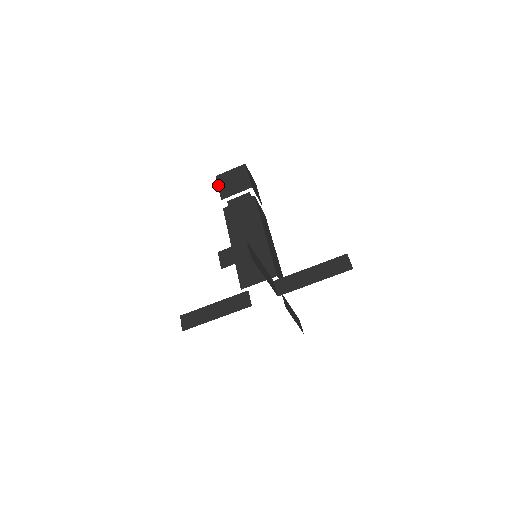
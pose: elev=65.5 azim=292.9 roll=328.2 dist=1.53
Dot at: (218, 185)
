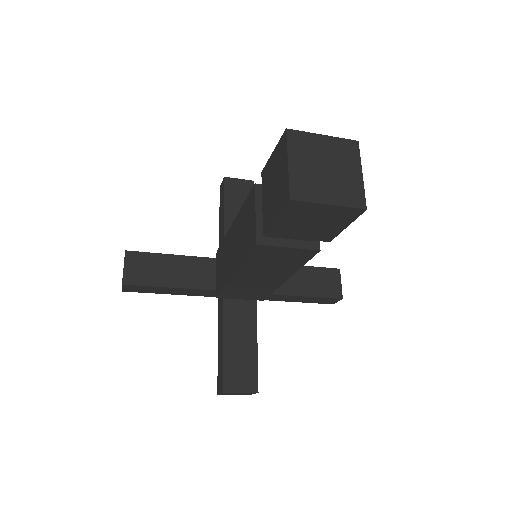
Dot at: (279, 216)
